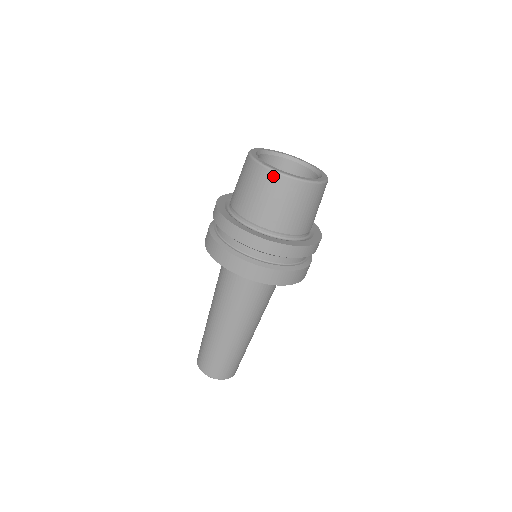
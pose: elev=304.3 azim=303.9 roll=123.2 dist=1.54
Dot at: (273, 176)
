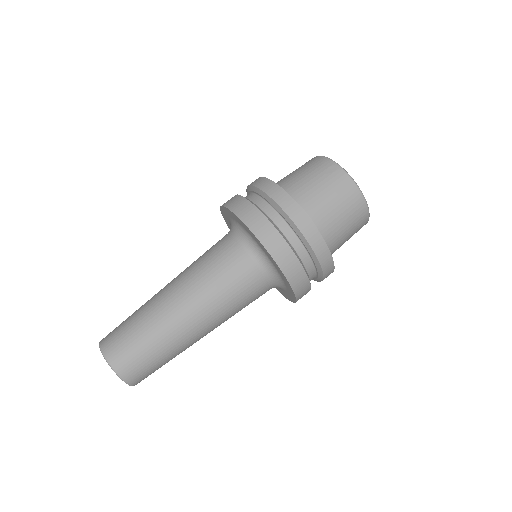
Dot at: (332, 166)
